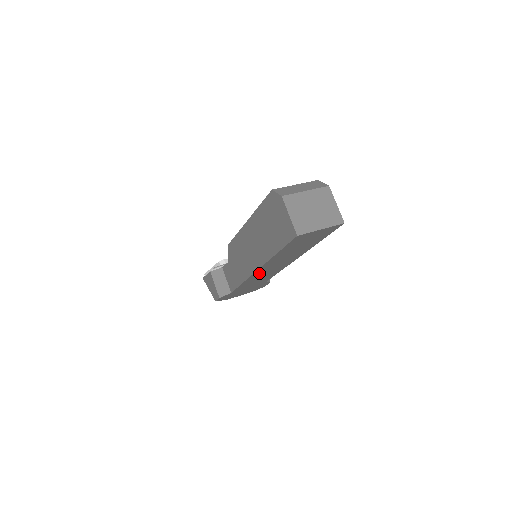
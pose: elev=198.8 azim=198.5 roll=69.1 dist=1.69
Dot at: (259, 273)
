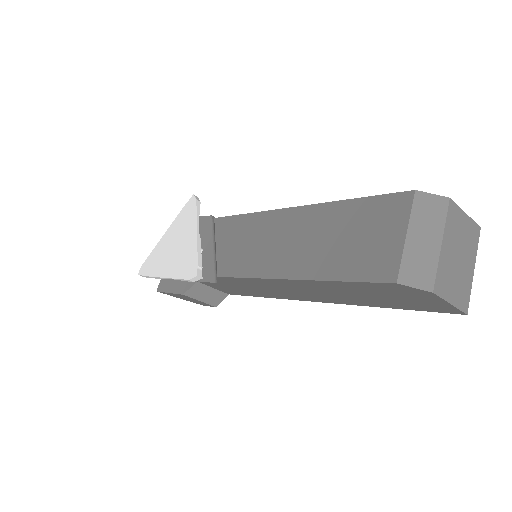
Dot at: occluded
